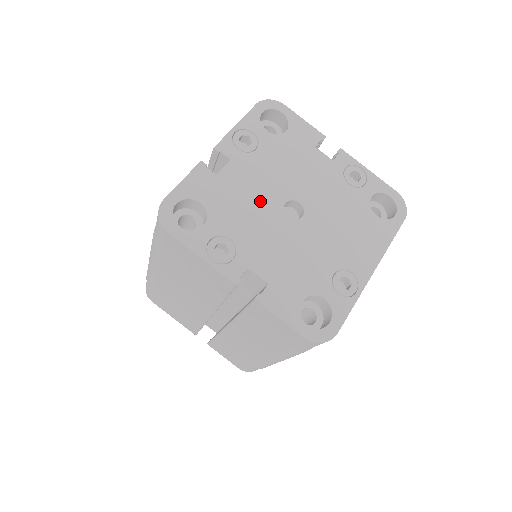
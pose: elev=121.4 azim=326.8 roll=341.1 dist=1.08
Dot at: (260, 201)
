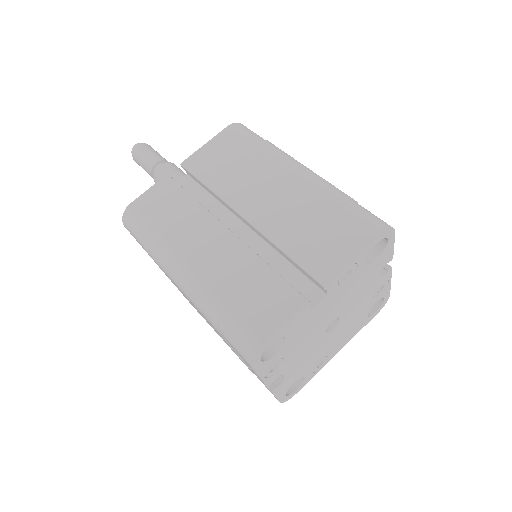
Dot at: (320, 325)
